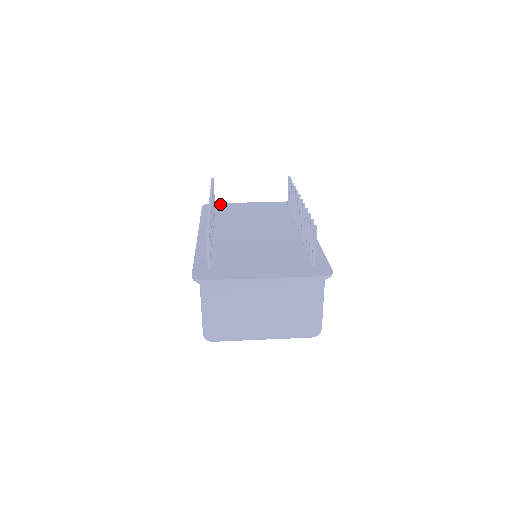
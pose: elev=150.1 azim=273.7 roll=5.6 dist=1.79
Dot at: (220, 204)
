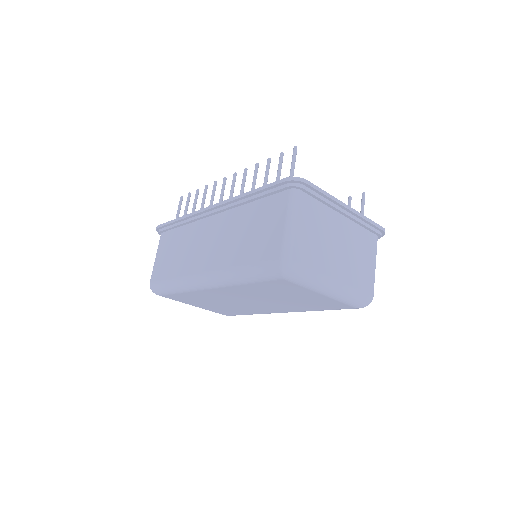
Dot at: occluded
